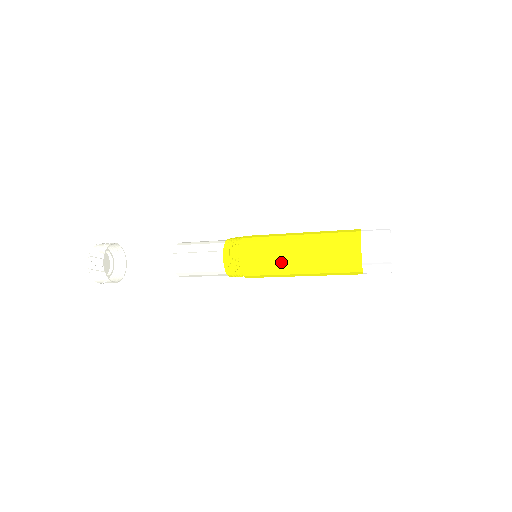
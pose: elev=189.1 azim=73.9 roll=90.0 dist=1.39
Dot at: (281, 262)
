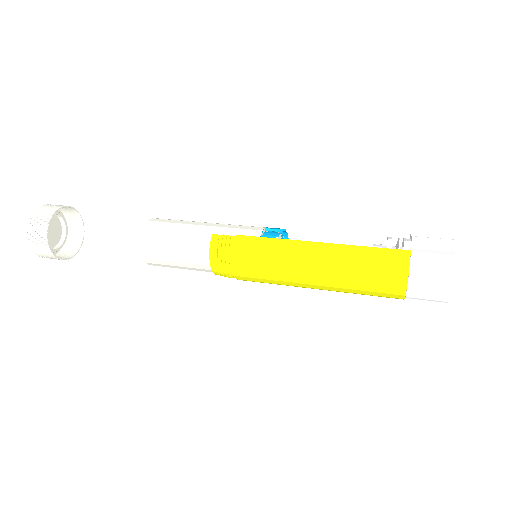
Dot at: occluded
